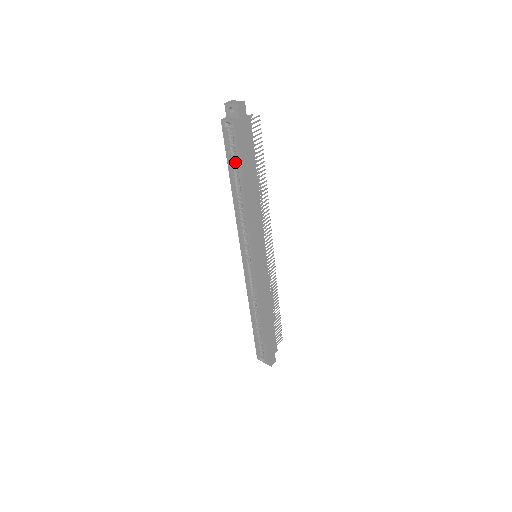
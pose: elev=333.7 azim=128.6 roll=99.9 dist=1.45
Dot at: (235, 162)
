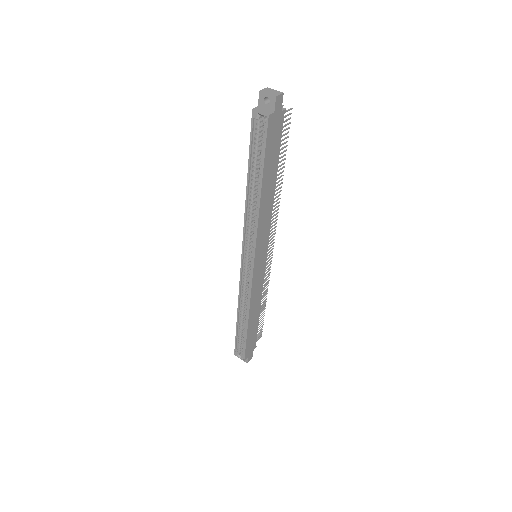
Dot at: (258, 158)
